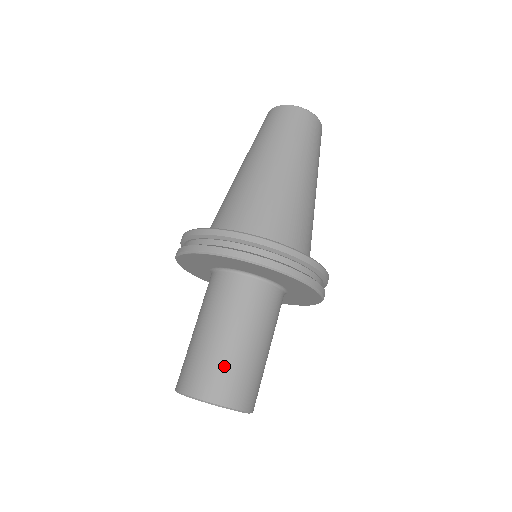
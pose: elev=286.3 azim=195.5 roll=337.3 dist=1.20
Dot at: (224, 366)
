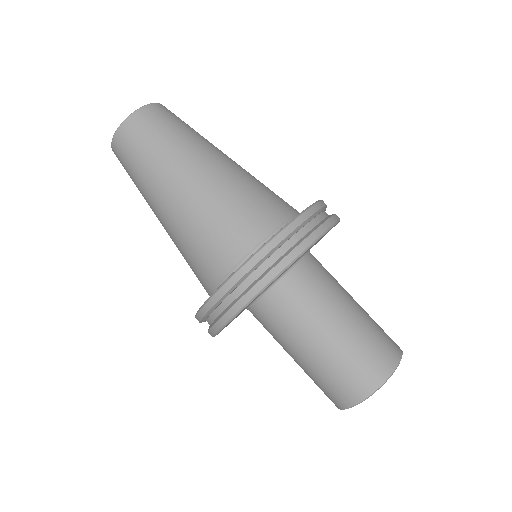
Dot at: (355, 354)
